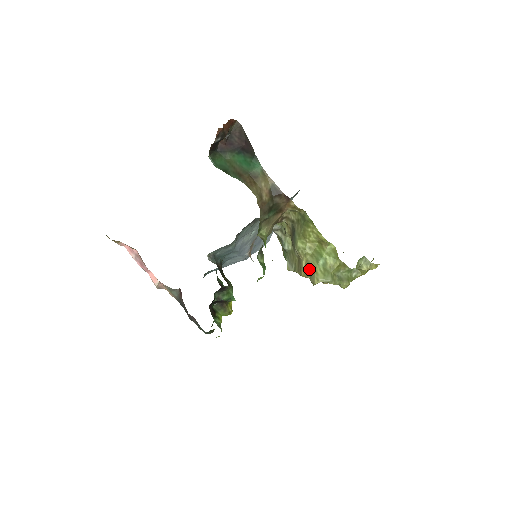
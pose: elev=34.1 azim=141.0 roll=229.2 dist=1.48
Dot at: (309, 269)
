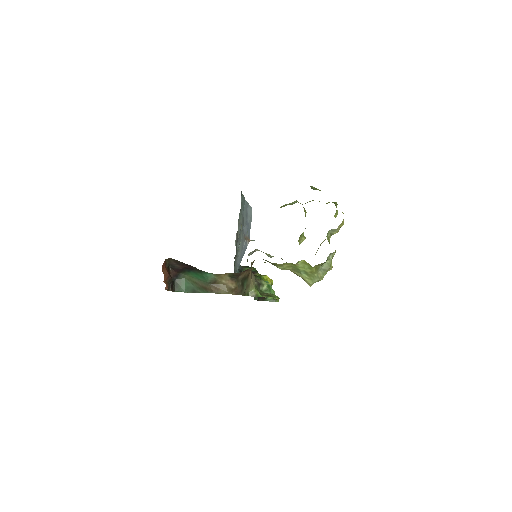
Dot at: occluded
